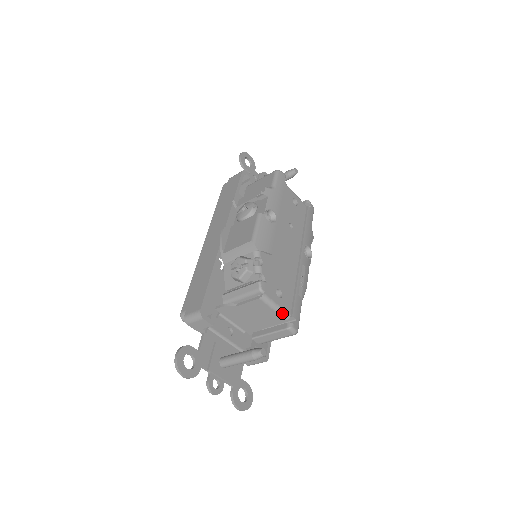
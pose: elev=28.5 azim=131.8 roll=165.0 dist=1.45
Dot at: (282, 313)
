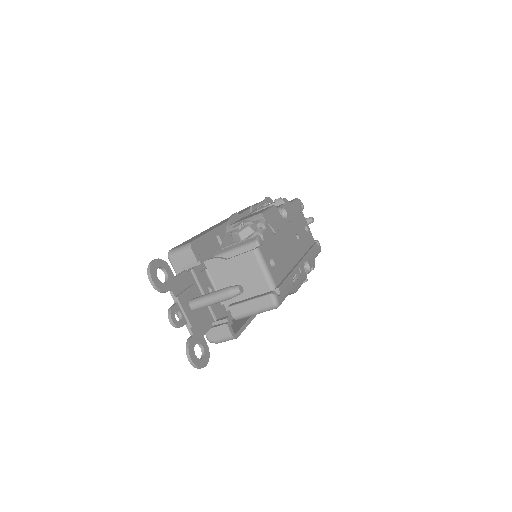
Dot at: (269, 279)
